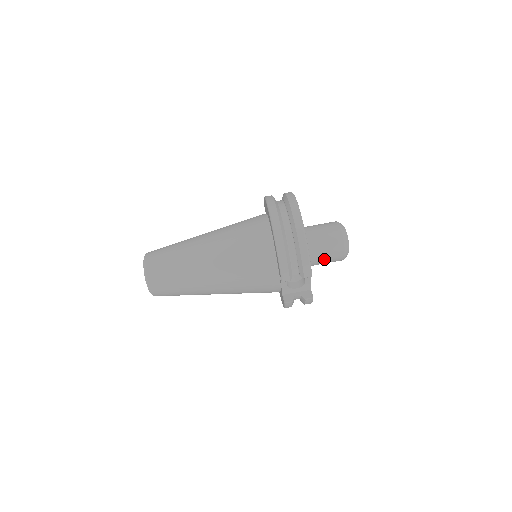
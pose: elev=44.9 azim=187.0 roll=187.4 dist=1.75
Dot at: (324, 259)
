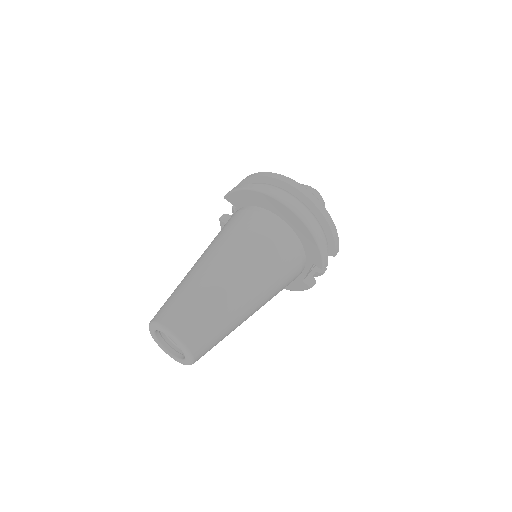
Dot at: occluded
